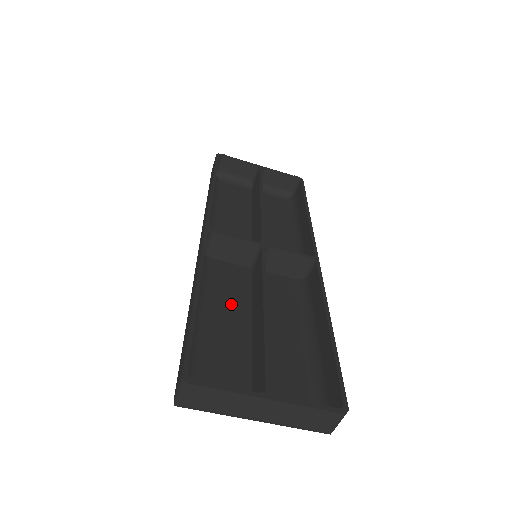
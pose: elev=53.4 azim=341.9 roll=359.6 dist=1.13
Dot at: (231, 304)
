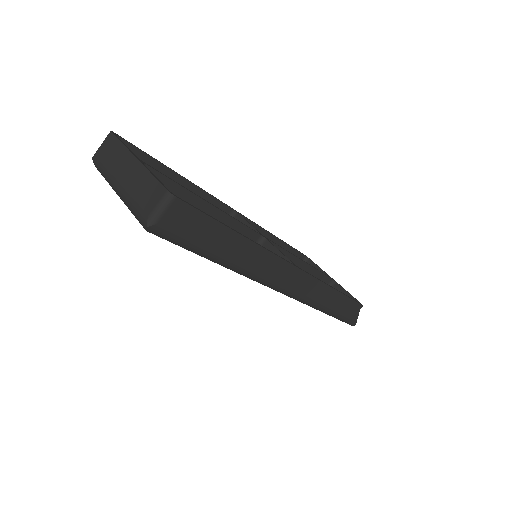
Dot at: occluded
